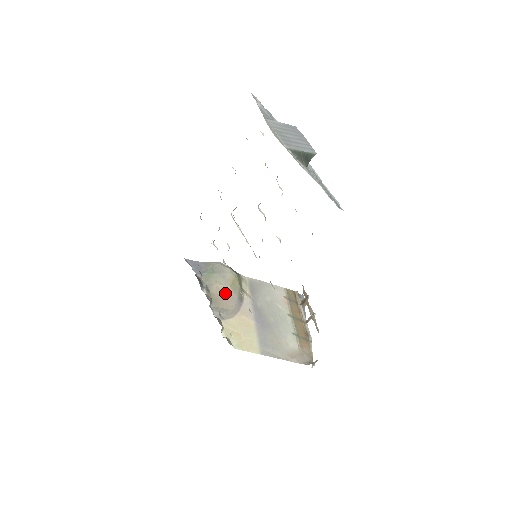
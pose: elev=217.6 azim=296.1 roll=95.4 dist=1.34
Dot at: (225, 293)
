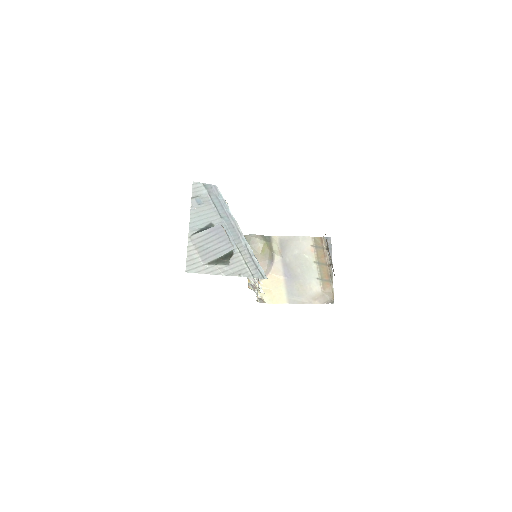
Dot at: occluded
